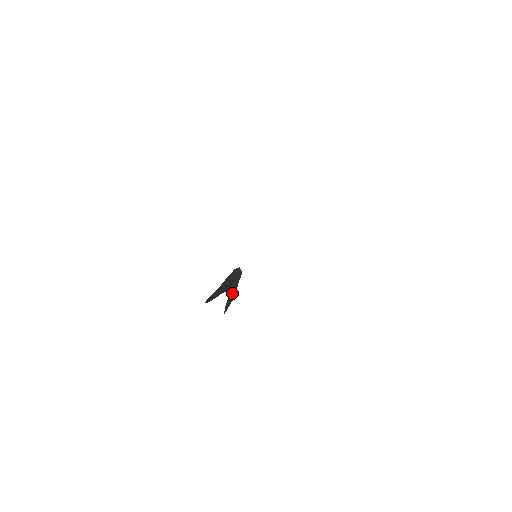
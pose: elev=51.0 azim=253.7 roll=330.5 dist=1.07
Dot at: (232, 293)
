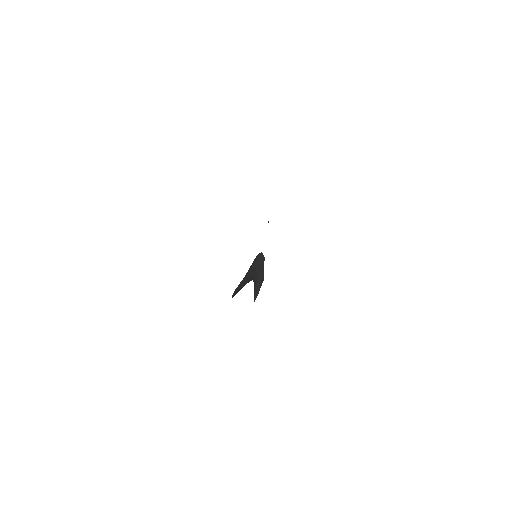
Dot at: (259, 279)
